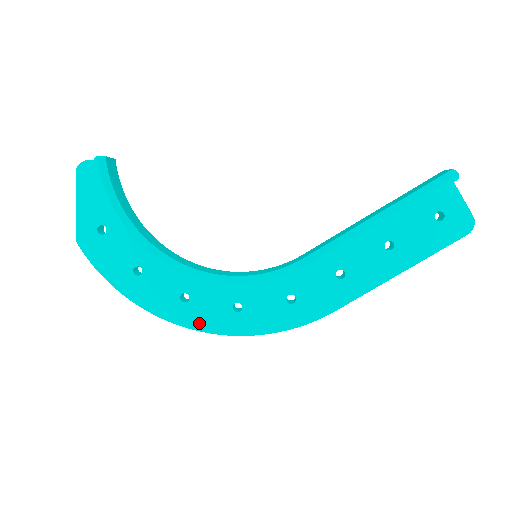
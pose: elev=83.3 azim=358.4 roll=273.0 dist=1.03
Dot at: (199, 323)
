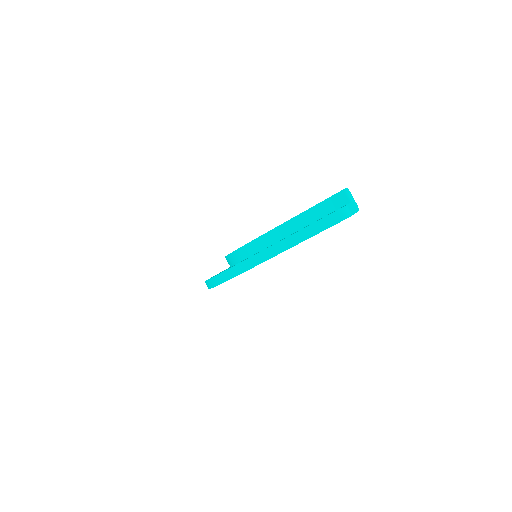
Dot at: occluded
